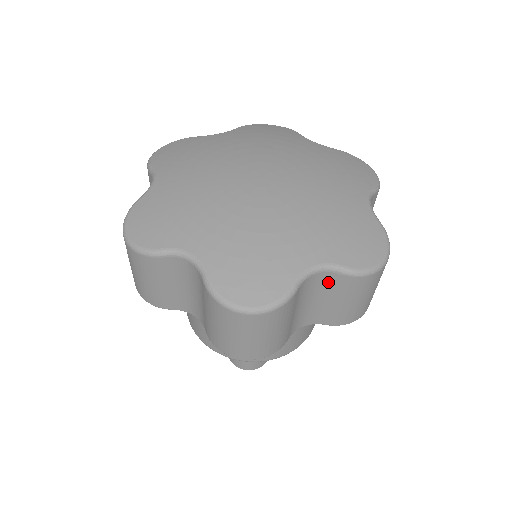
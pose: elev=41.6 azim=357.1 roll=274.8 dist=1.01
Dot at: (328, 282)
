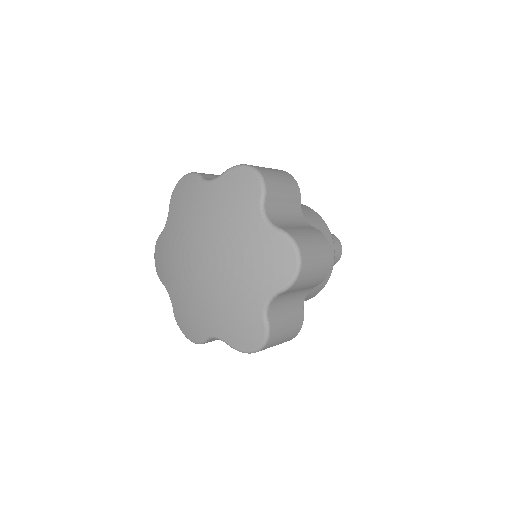
Dot at: occluded
